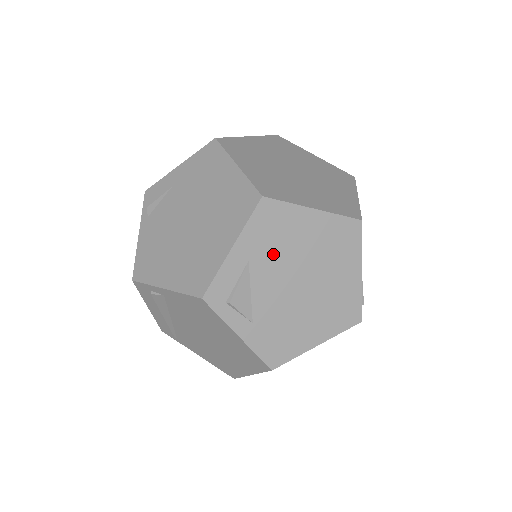
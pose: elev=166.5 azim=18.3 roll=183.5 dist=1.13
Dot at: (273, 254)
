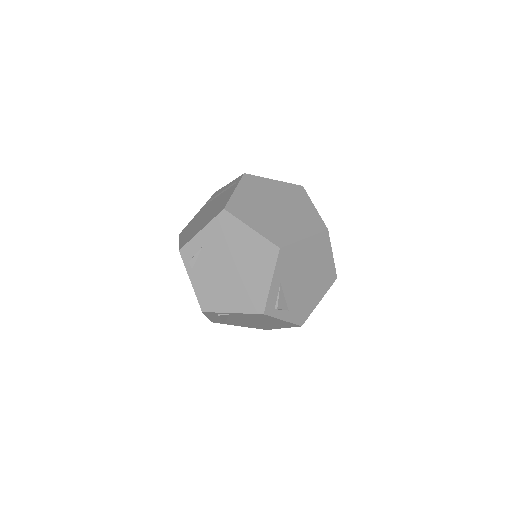
Dot at: (291, 273)
